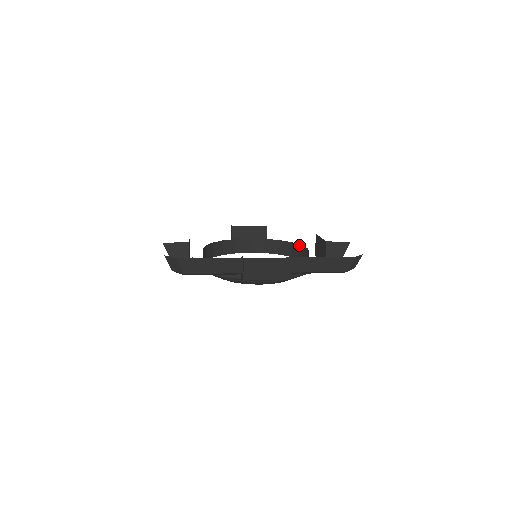
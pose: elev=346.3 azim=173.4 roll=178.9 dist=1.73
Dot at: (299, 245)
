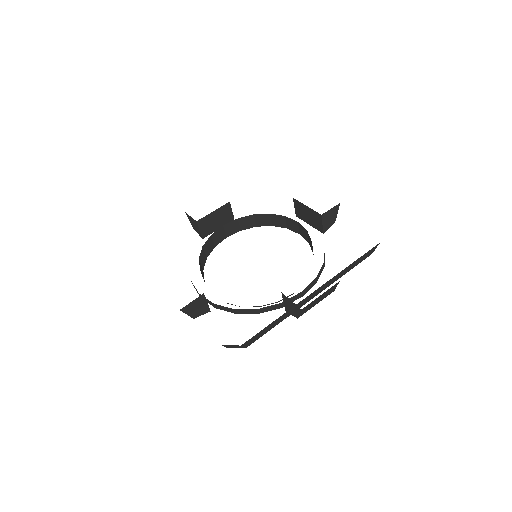
Dot at: occluded
